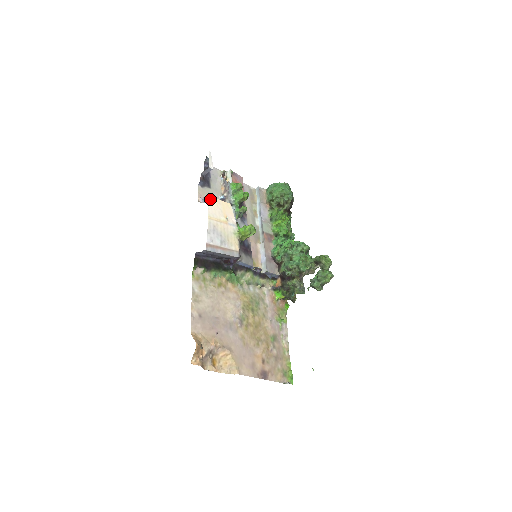
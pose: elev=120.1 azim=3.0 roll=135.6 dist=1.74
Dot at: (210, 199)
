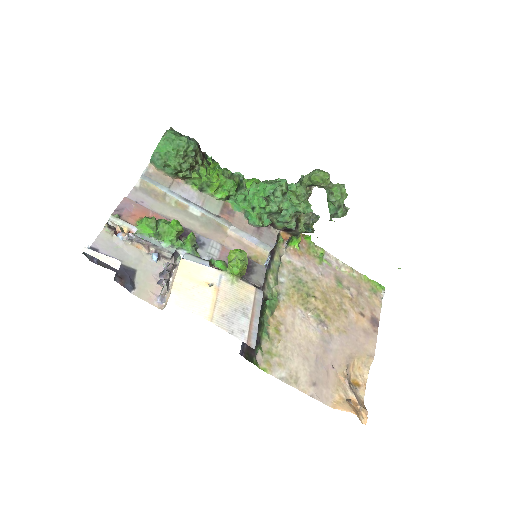
Dot at: (175, 298)
